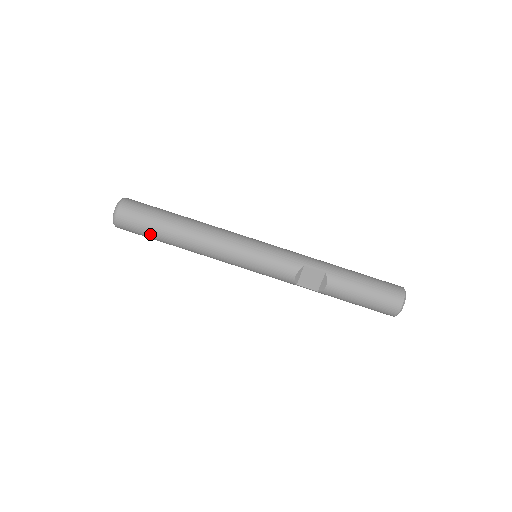
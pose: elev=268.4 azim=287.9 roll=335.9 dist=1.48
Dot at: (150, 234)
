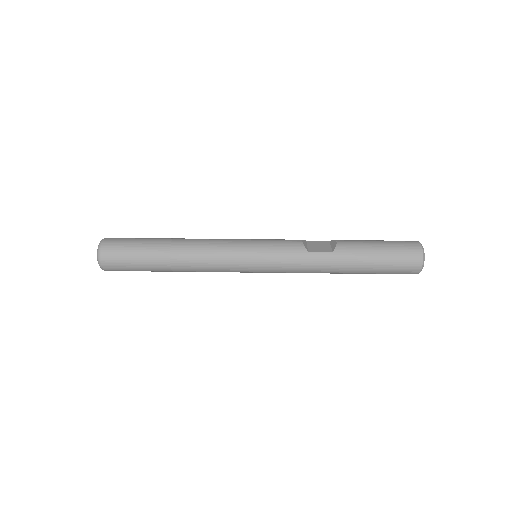
Dot at: (141, 244)
